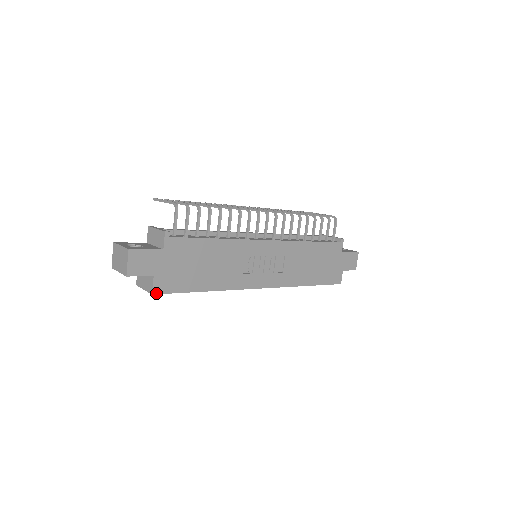
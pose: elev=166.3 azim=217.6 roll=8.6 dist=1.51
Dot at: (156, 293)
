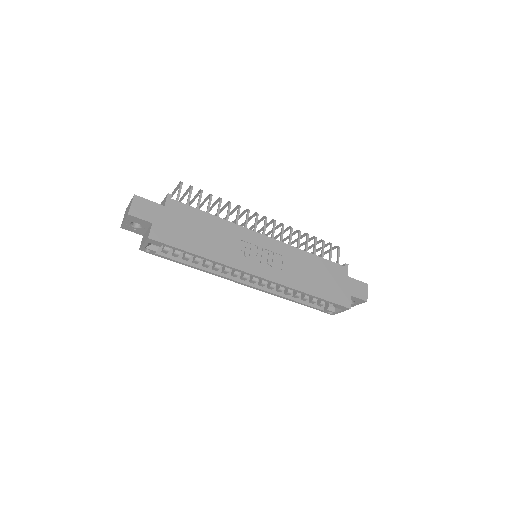
Dot at: (152, 238)
